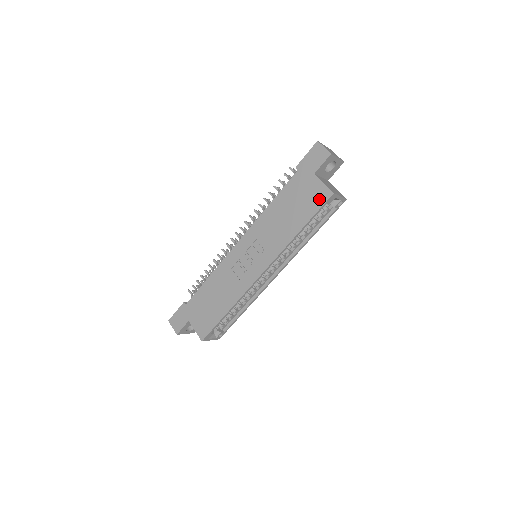
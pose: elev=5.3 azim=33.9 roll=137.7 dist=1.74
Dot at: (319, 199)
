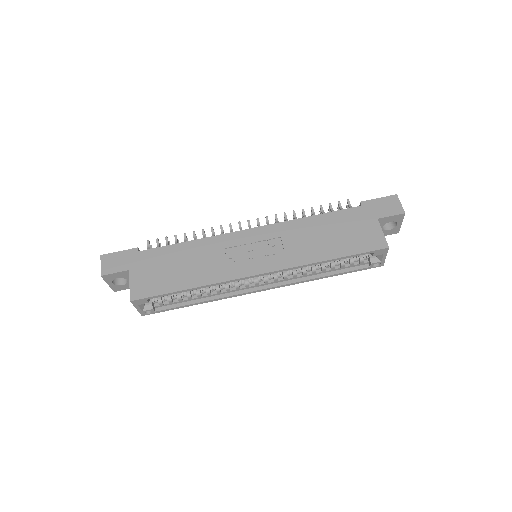
Dot at: (370, 243)
